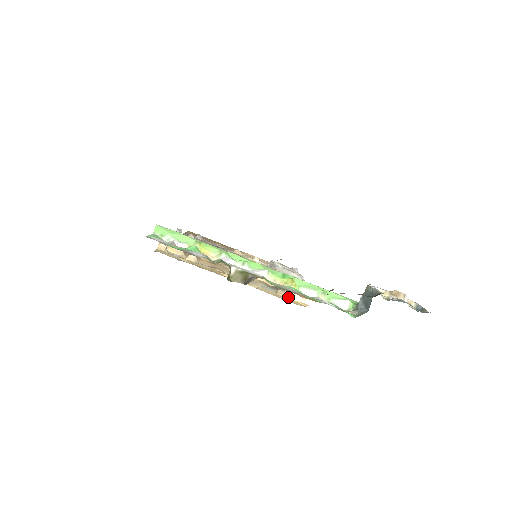
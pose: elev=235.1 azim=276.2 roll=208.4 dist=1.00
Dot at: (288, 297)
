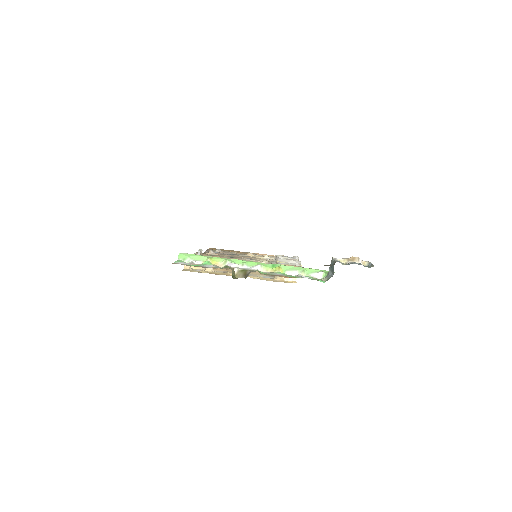
Dot at: (282, 280)
